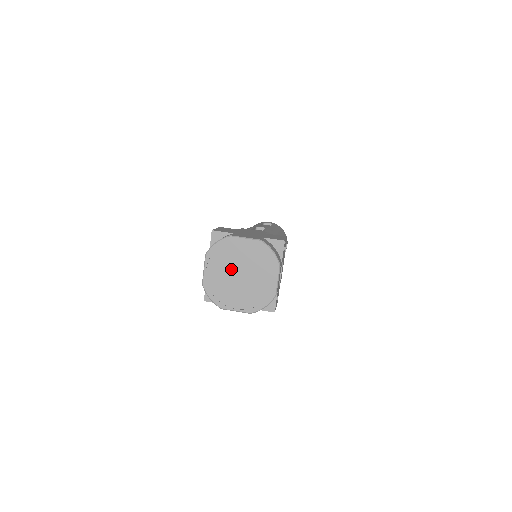
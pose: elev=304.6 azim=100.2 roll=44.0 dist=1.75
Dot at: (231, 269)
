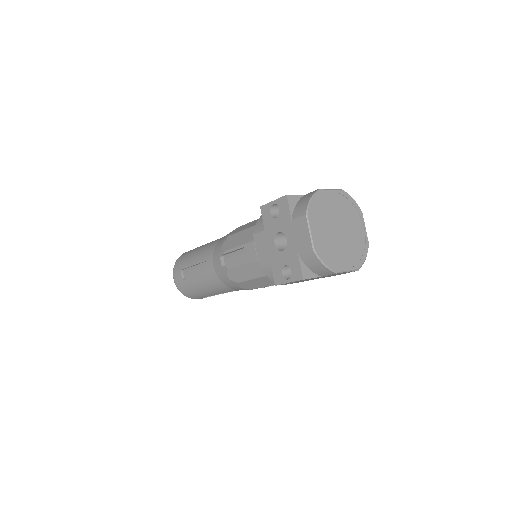
Dot at: (331, 225)
